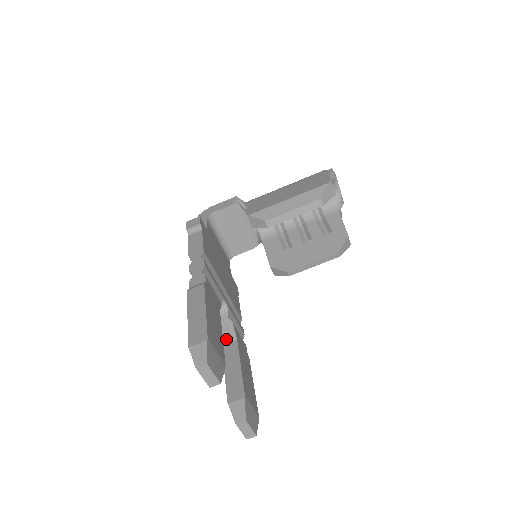
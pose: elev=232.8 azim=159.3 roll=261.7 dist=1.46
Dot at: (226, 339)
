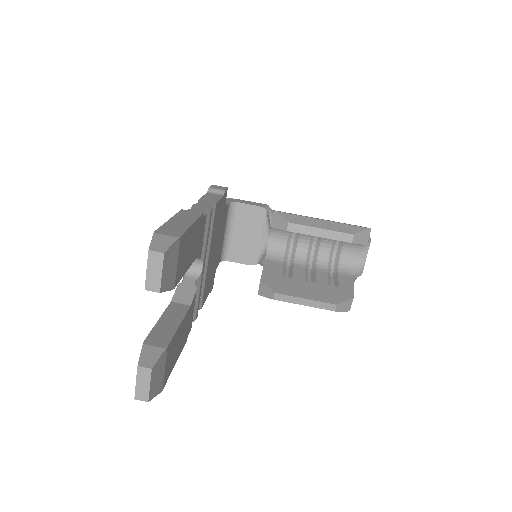
Dot at: (180, 298)
